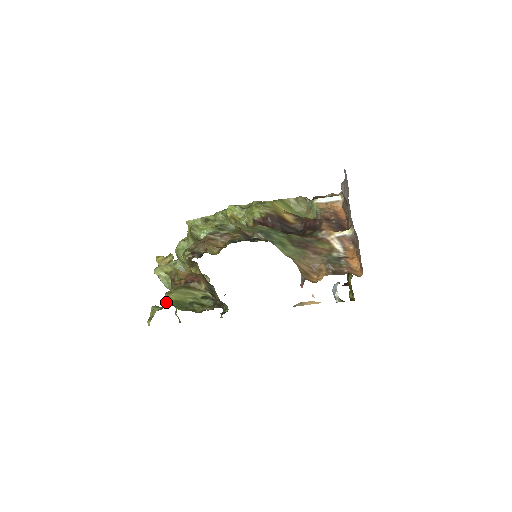
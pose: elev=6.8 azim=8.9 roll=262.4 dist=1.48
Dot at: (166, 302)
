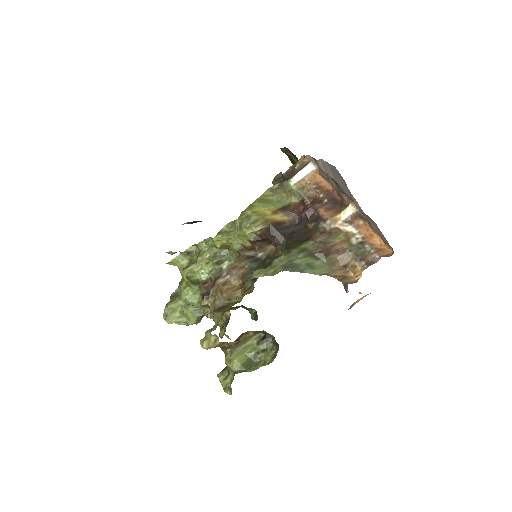
Dot at: (236, 373)
